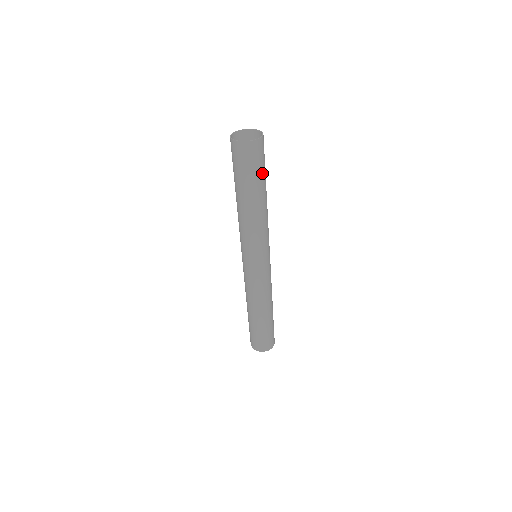
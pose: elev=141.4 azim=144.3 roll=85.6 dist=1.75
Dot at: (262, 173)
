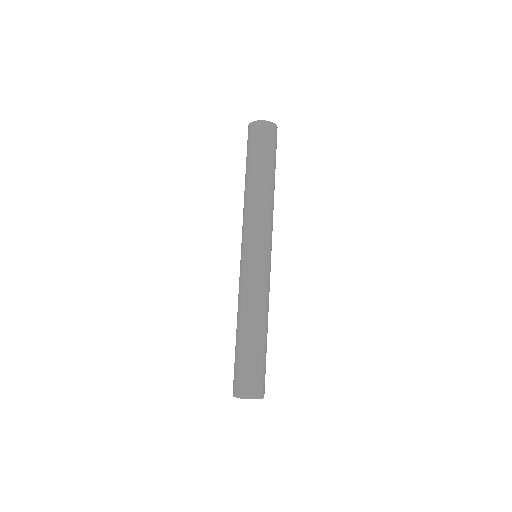
Dot at: (260, 153)
